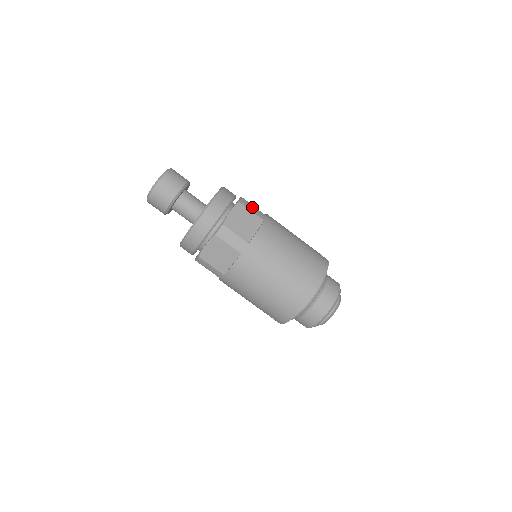
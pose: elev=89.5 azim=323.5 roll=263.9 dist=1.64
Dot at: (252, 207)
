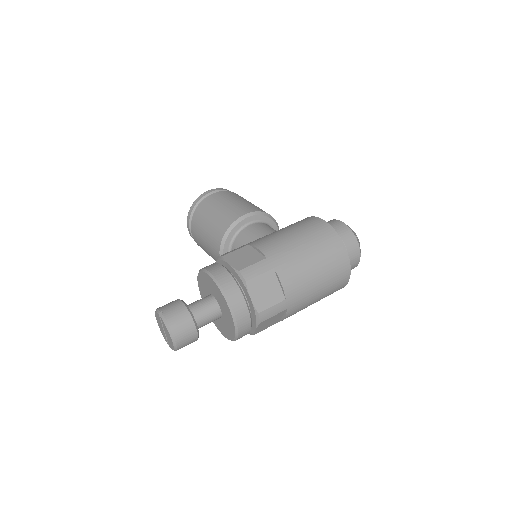
Dot at: (254, 269)
